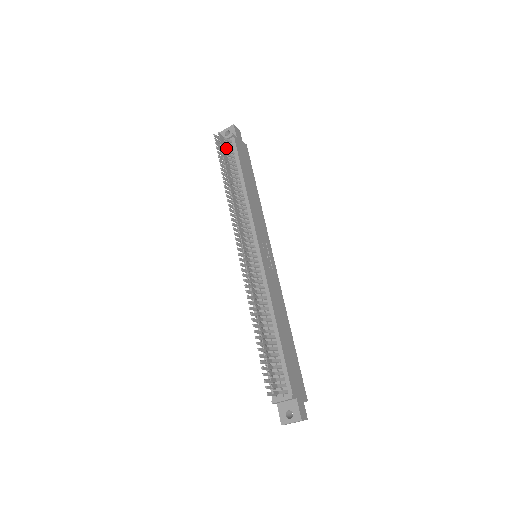
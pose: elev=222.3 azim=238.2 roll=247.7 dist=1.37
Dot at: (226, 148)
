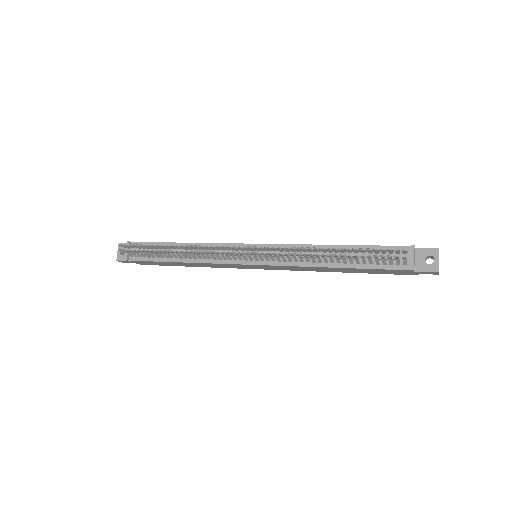
Dot at: occluded
